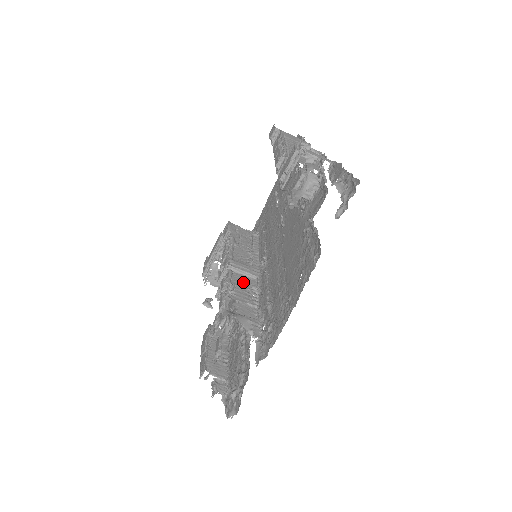
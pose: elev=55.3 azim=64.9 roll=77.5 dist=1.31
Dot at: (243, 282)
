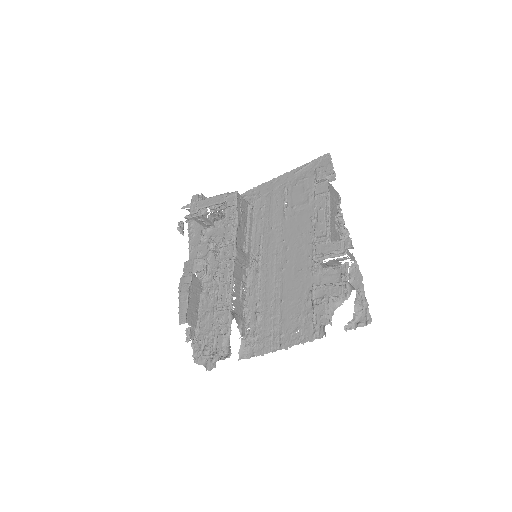
Dot at: (239, 274)
